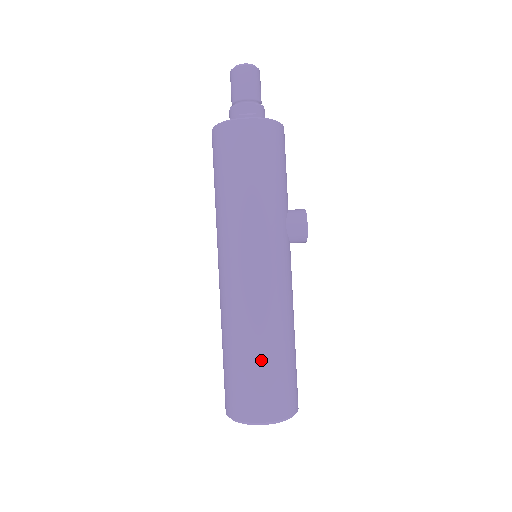
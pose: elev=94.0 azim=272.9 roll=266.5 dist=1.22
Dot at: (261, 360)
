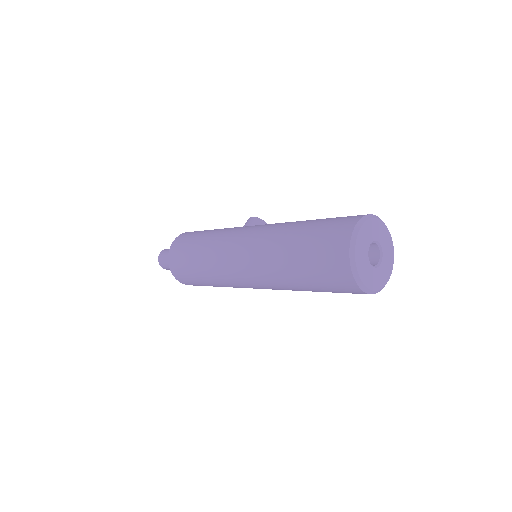
Dot at: (304, 229)
